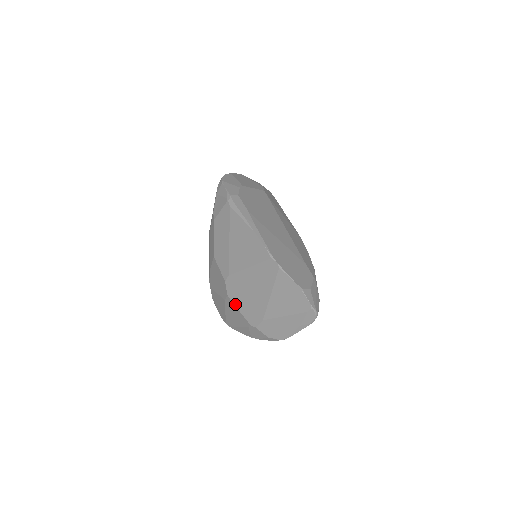
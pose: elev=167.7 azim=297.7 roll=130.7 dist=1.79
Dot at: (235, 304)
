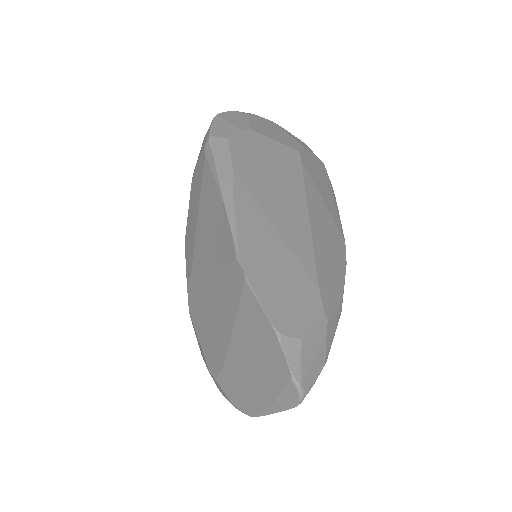
Dot at: (195, 328)
